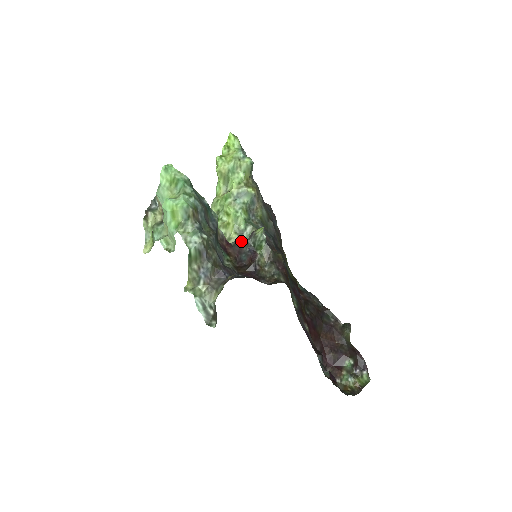
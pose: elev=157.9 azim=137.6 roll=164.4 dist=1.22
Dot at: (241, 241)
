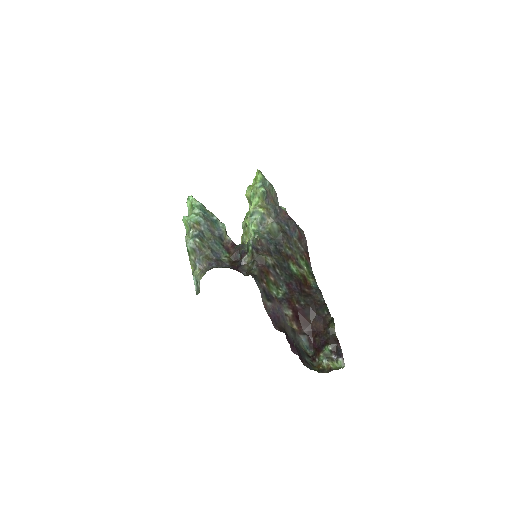
Dot at: (241, 245)
